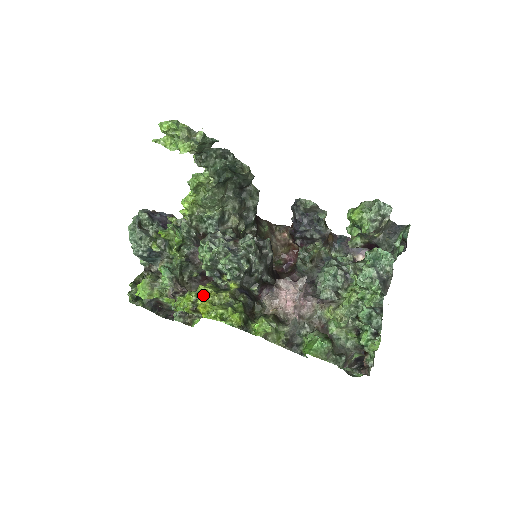
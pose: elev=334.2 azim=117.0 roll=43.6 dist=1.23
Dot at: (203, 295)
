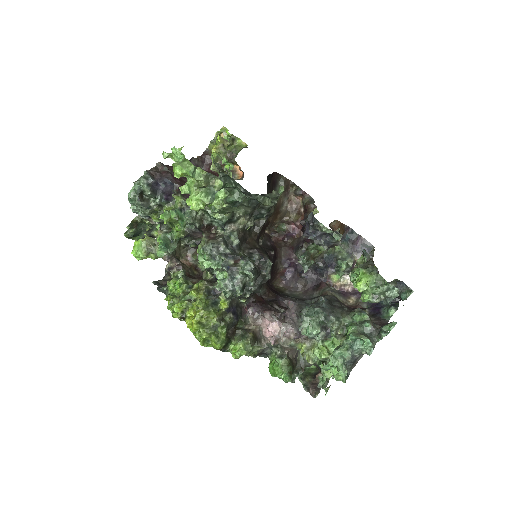
Dot at: (193, 309)
